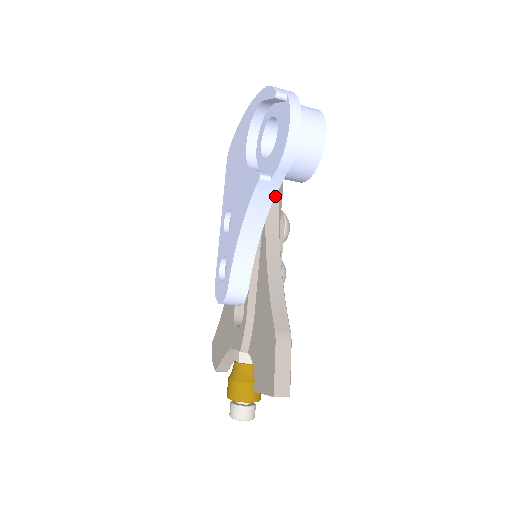
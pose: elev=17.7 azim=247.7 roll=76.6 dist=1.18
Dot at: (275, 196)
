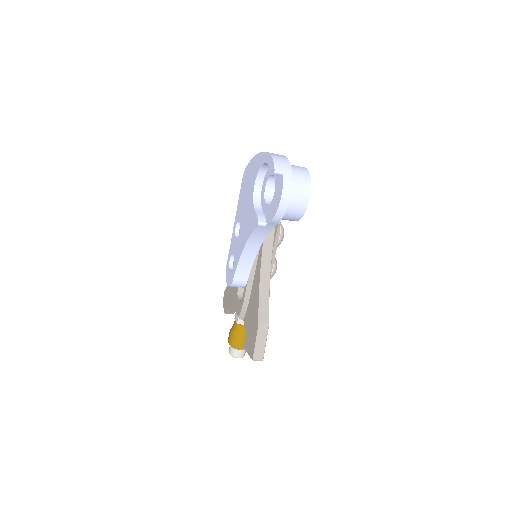
Dot at: occluded
